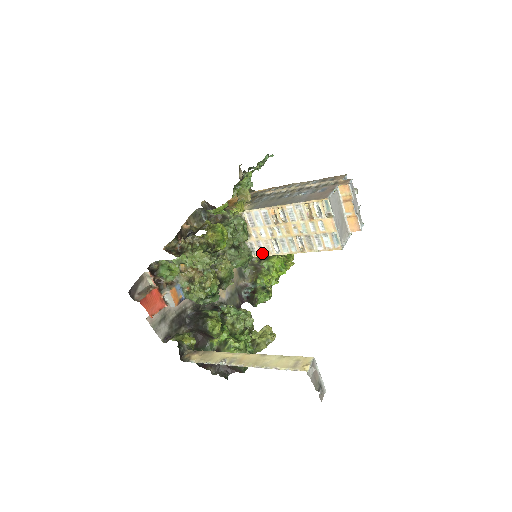
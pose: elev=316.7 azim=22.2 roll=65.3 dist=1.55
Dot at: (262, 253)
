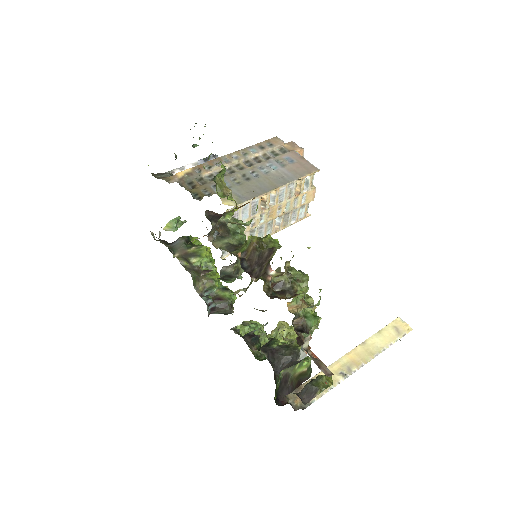
Dot at: occluded
